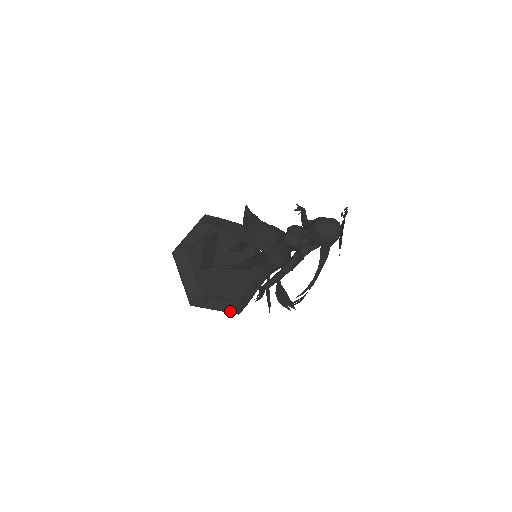
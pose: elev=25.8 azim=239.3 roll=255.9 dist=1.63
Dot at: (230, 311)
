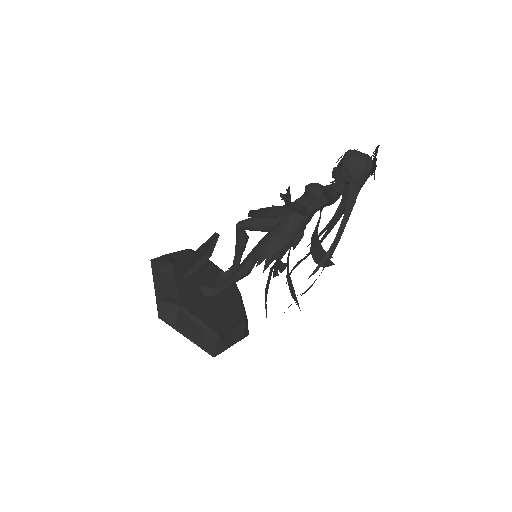
Dot at: (205, 345)
